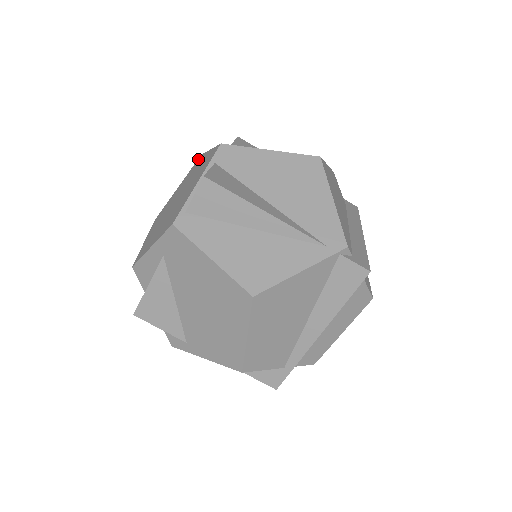
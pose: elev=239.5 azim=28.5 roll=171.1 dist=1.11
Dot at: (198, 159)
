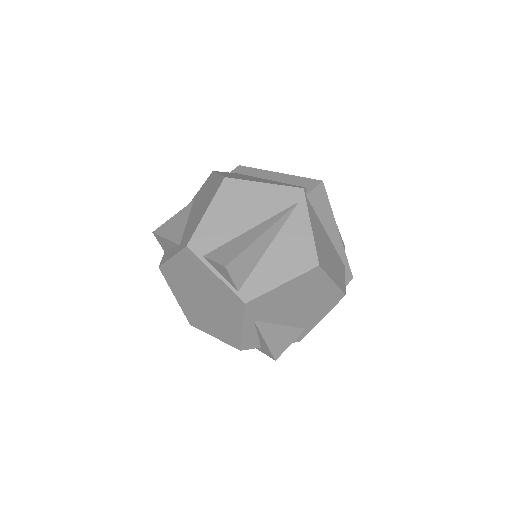
Dot at: (162, 271)
